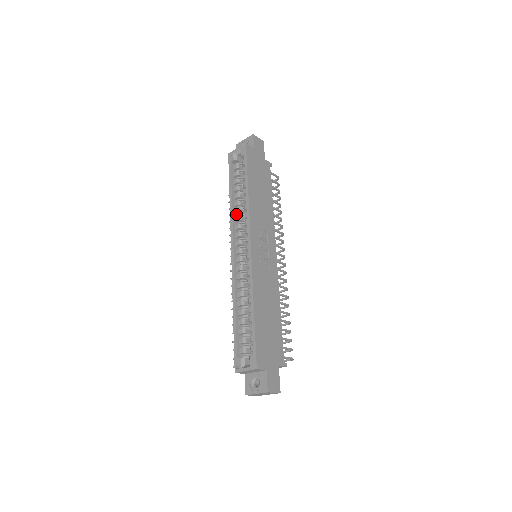
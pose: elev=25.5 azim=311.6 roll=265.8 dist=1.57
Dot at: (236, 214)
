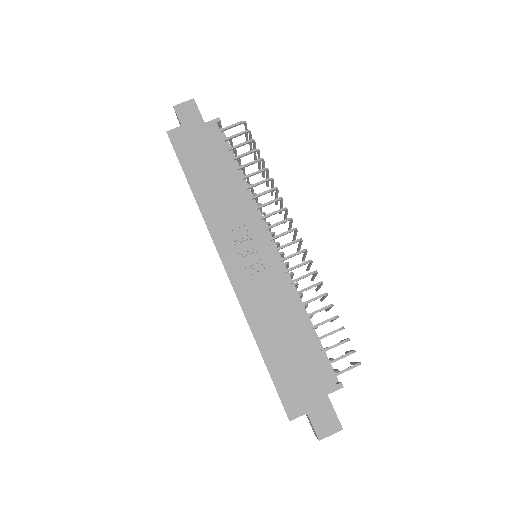
Dot at: occluded
